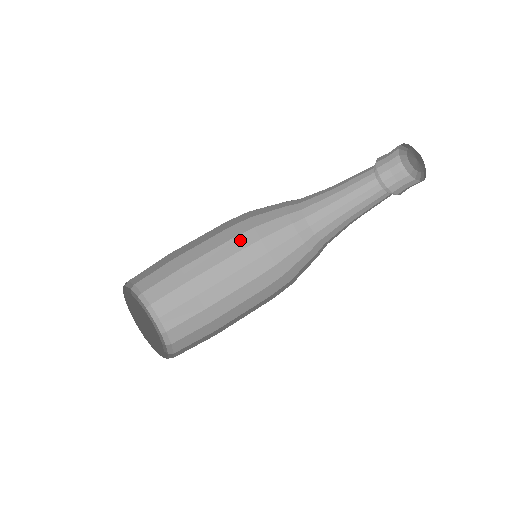
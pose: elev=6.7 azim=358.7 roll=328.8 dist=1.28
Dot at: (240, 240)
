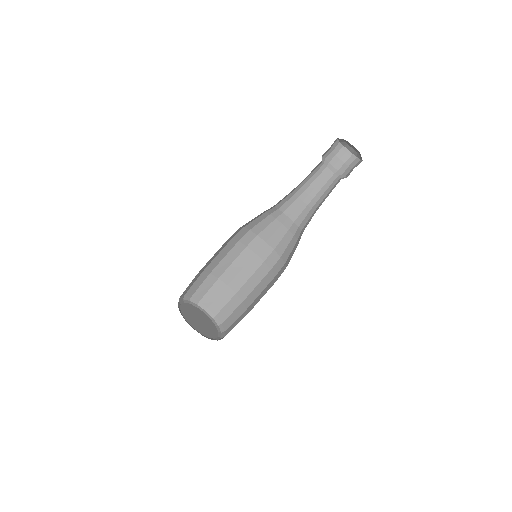
Dot at: (251, 247)
